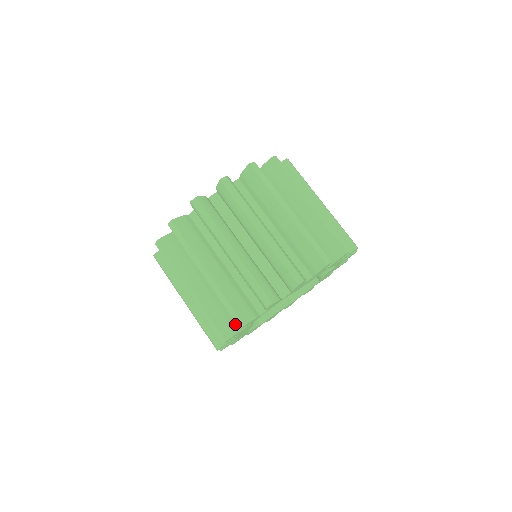
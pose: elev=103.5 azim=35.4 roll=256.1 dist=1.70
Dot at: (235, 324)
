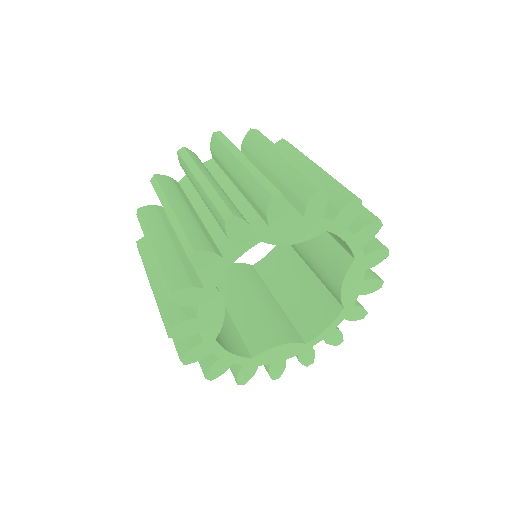
Dot at: (193, 280)
